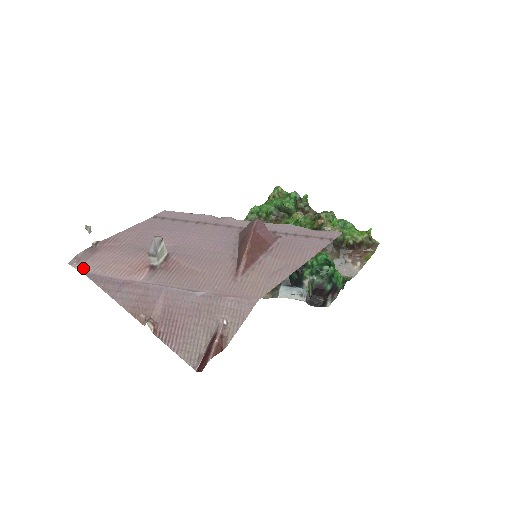
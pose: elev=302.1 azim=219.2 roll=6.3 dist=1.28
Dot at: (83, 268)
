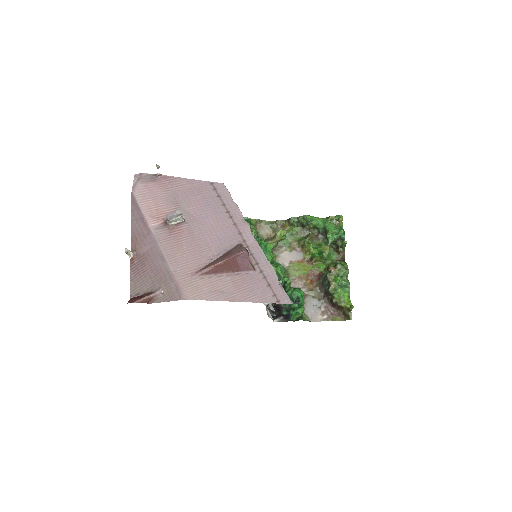
Dot at: (135, 187)
